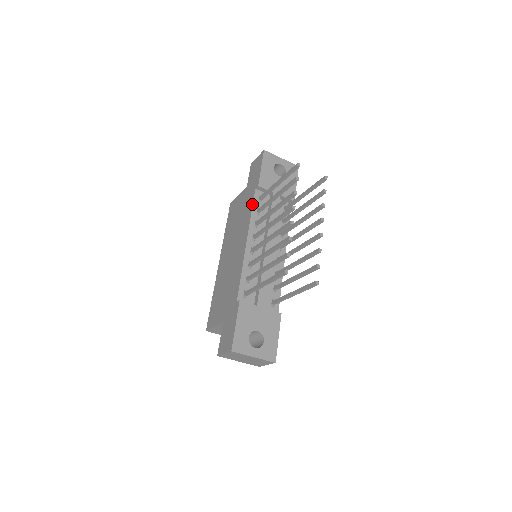
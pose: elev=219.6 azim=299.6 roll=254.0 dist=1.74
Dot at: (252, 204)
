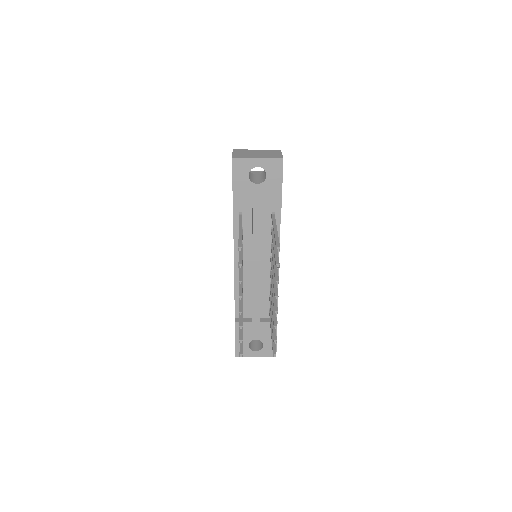
Dot at: (233, 225)
